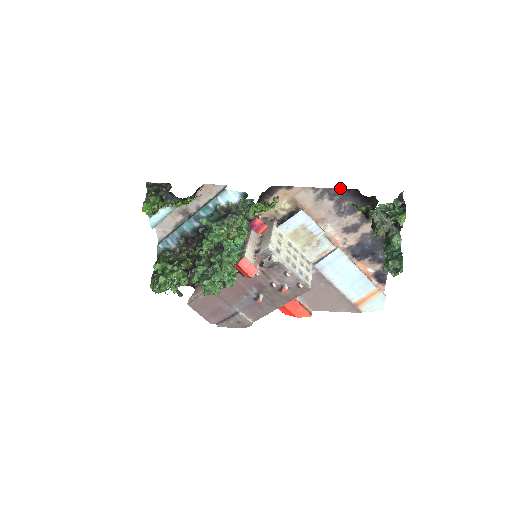
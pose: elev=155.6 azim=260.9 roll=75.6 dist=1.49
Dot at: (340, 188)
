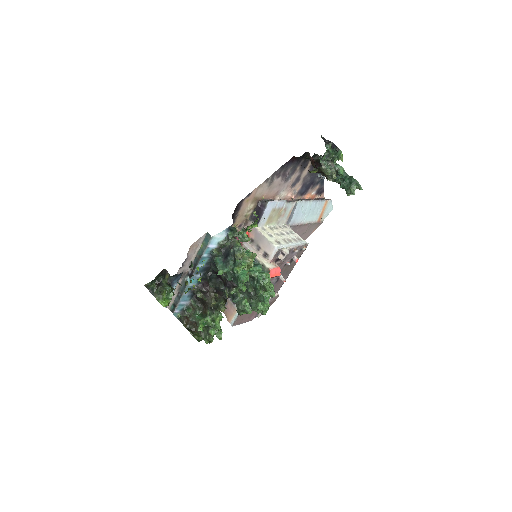
Dot at: (282, 165)
